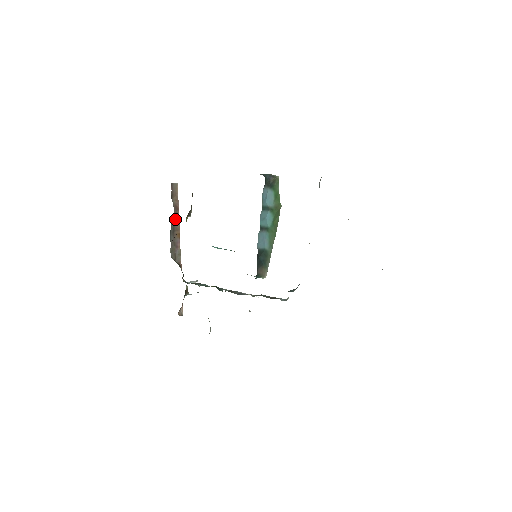
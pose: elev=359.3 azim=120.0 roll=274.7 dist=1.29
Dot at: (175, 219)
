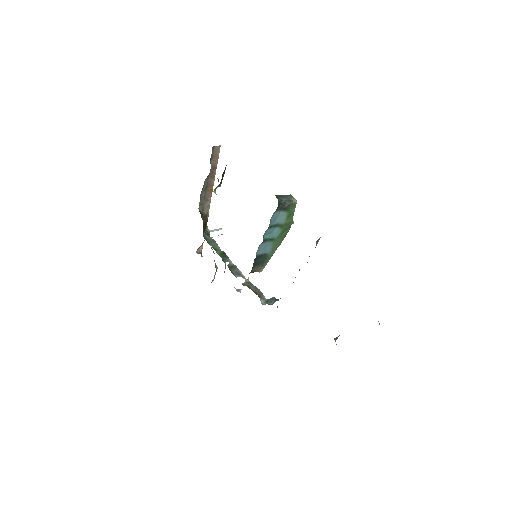
Dot at: (210, 177)
